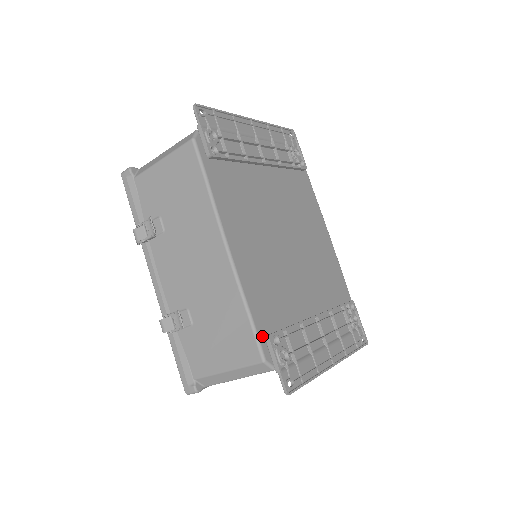
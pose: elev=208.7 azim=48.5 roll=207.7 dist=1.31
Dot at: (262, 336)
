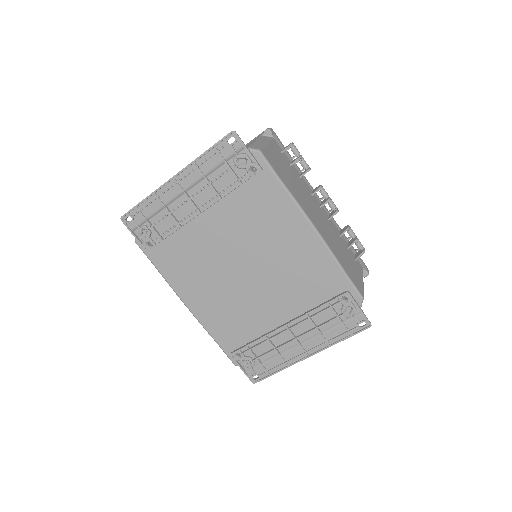
Dot at: (229, 352)
